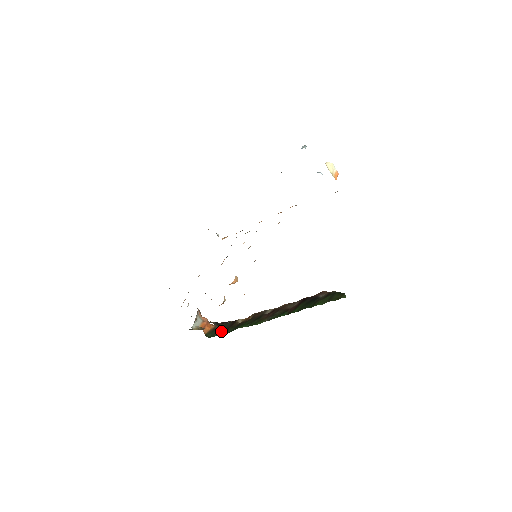
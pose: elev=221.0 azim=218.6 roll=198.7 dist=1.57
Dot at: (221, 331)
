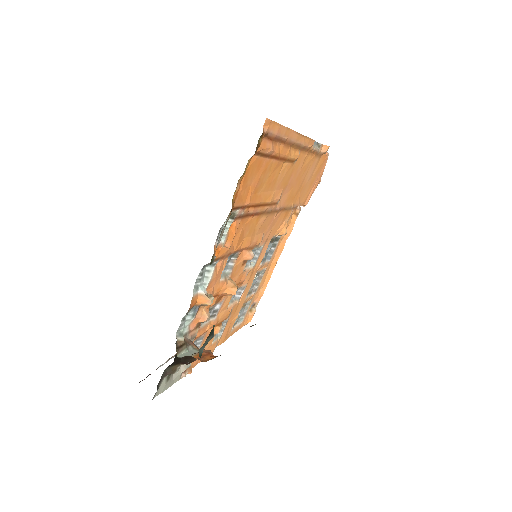
Dot at: occluded
